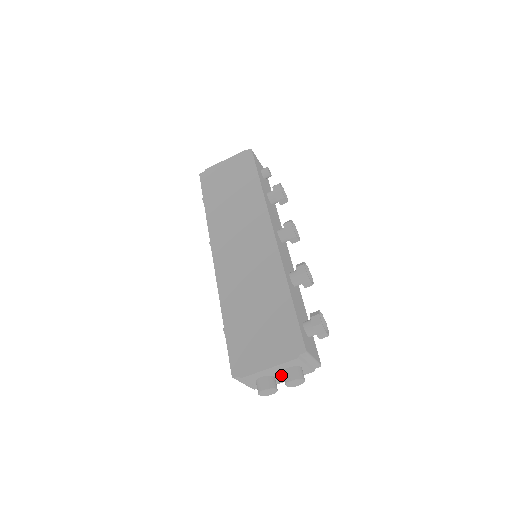
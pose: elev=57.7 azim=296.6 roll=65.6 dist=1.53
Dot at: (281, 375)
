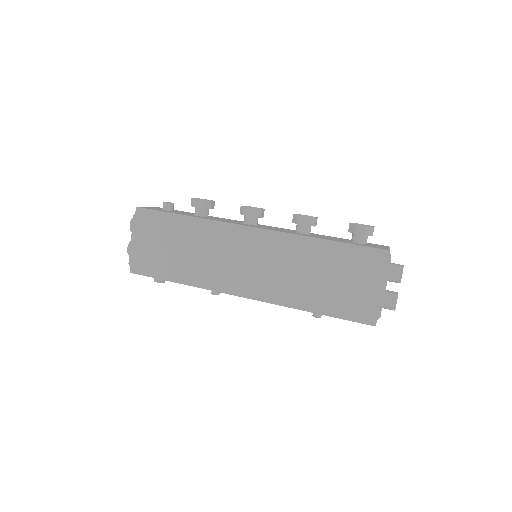
Dot at: occluded
